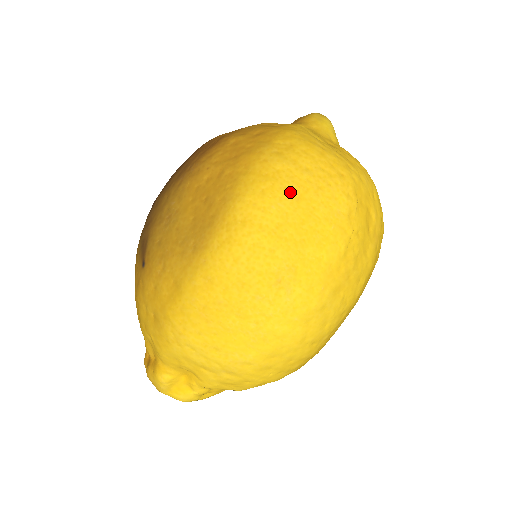
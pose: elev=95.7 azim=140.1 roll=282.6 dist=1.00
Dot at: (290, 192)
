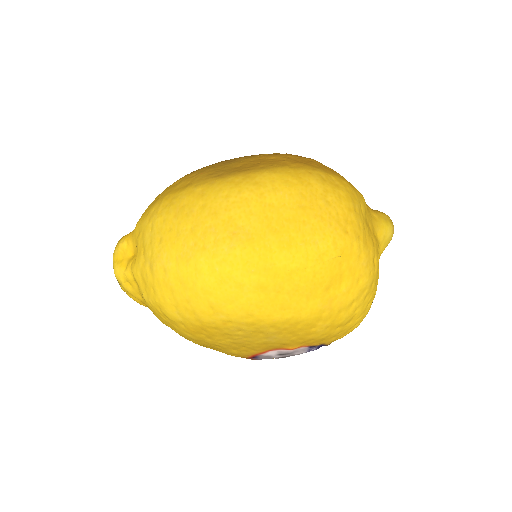
Dot at: (301, 198)
